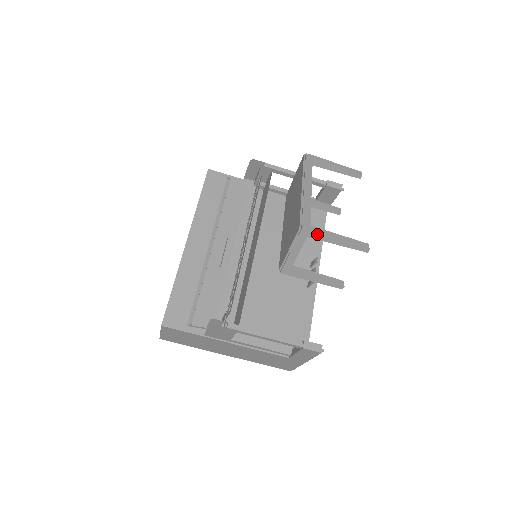
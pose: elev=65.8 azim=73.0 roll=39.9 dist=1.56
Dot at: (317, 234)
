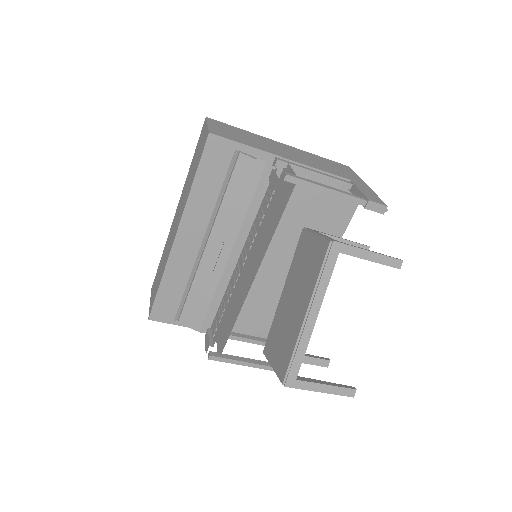
Dot at: (301, 389)
